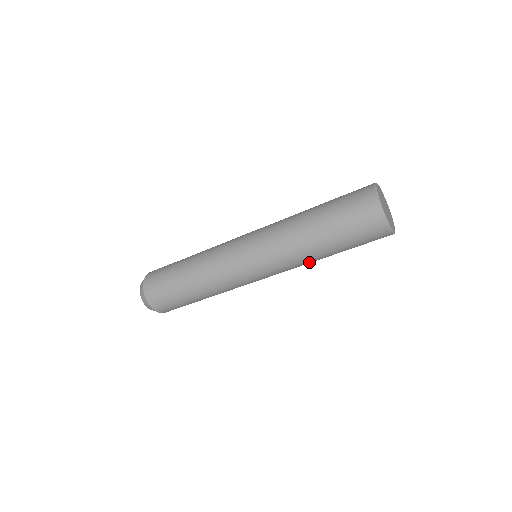
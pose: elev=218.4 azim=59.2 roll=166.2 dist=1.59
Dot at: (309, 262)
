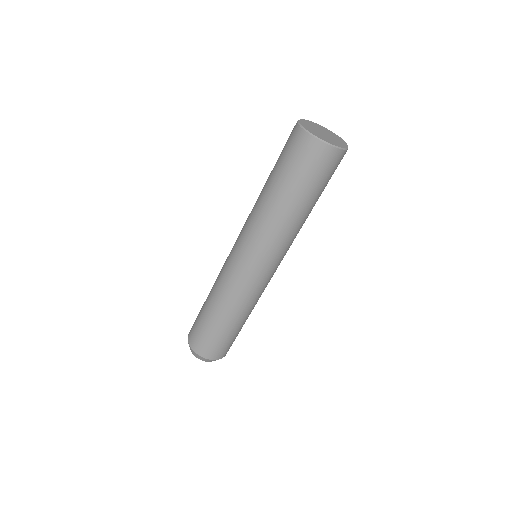
Dot at: (301, 227)
